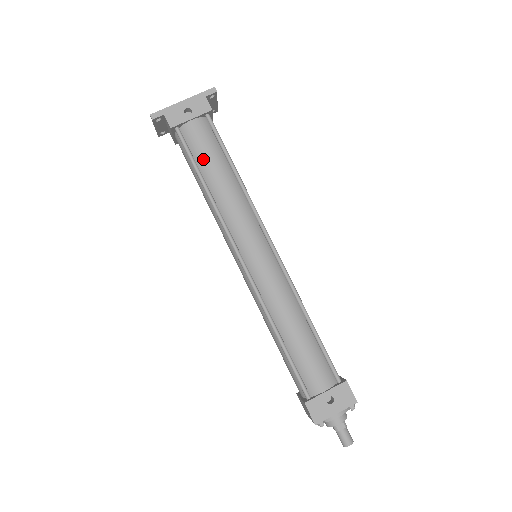
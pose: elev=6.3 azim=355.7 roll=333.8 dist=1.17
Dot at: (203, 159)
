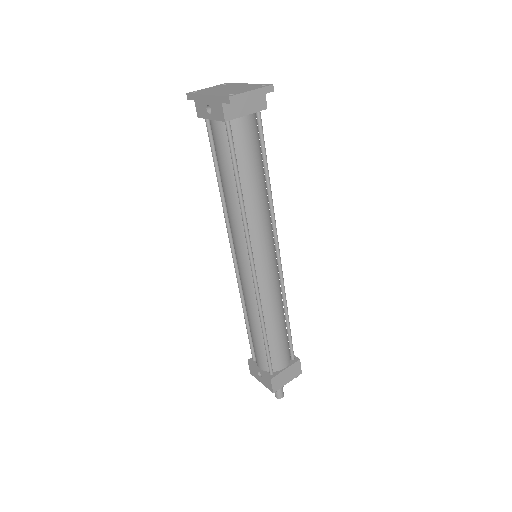
Dot at: (218, 162)
